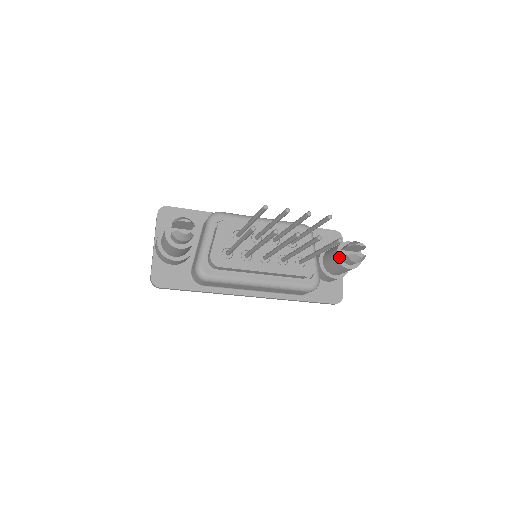
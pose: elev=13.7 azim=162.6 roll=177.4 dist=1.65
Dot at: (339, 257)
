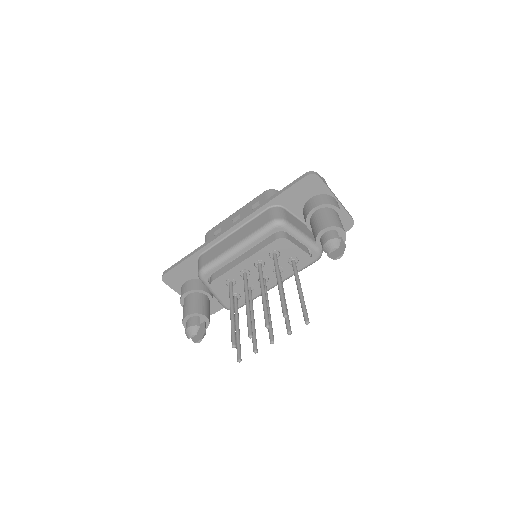
Dot at: occluded
